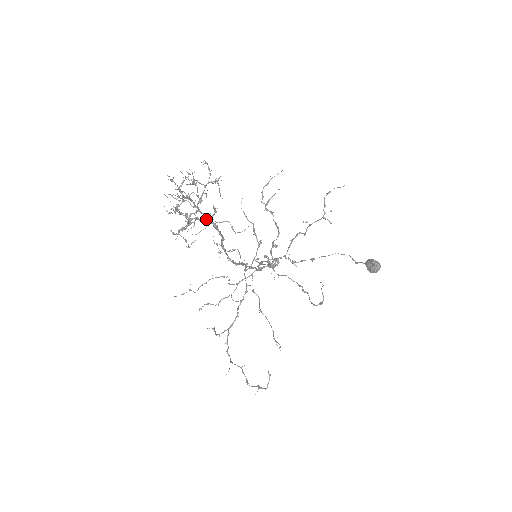
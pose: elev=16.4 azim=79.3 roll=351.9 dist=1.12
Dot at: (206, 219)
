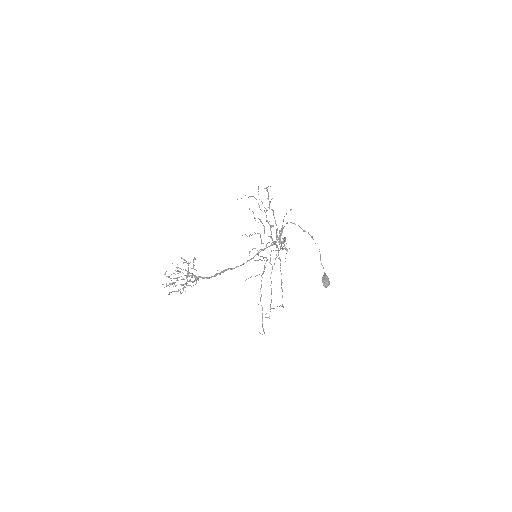
Dot at: occluded
